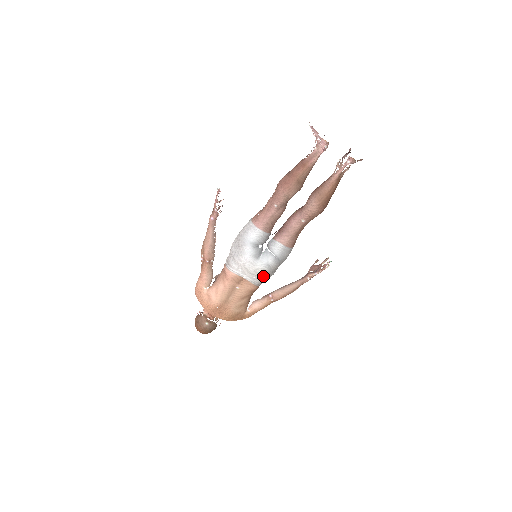
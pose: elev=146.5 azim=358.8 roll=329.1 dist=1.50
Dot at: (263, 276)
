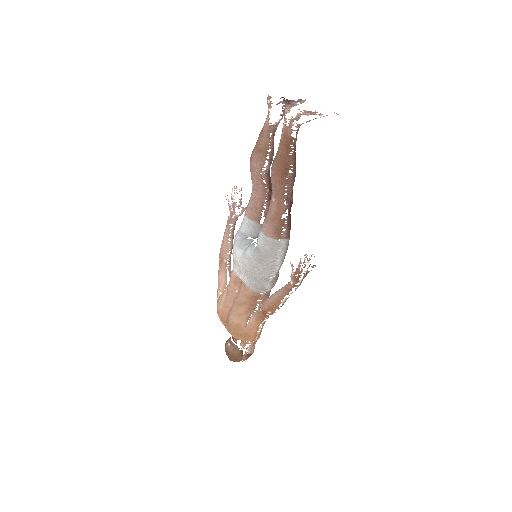
Dot at: (250, 274)
